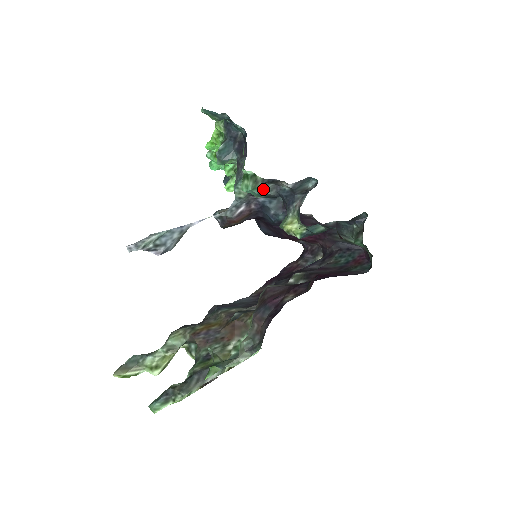
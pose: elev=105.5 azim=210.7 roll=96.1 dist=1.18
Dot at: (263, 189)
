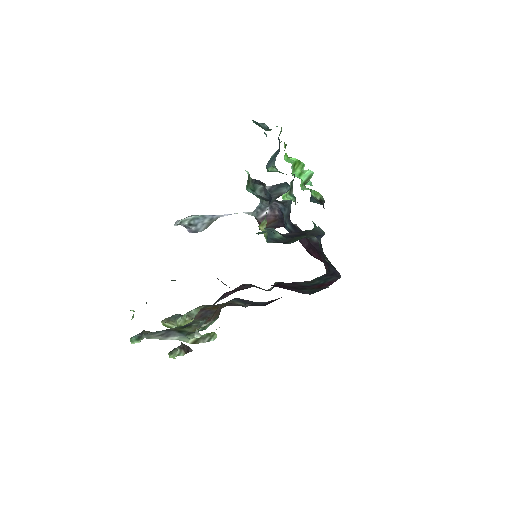
Dot at: (254, 189)
